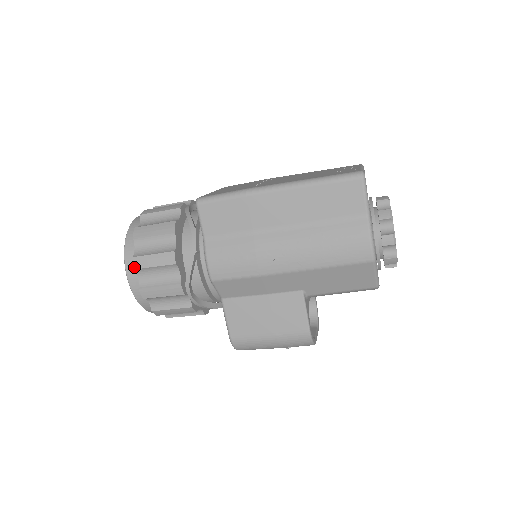
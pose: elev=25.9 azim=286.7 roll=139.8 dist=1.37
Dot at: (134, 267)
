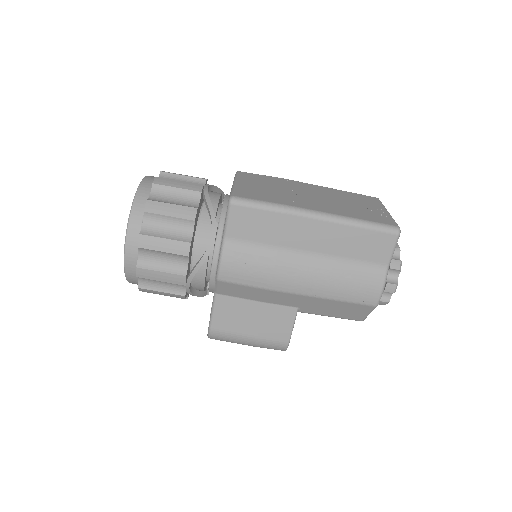
Dot at: (139, 245)
